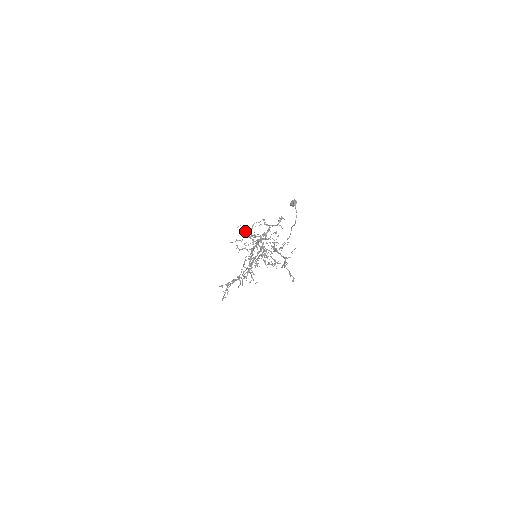
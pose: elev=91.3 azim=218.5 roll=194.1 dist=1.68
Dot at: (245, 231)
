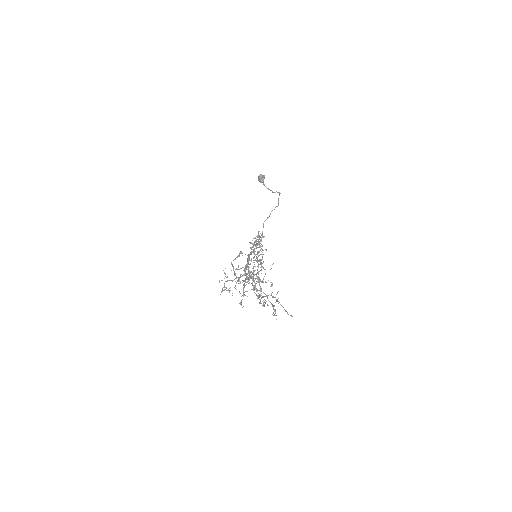
Dot at: occluded
